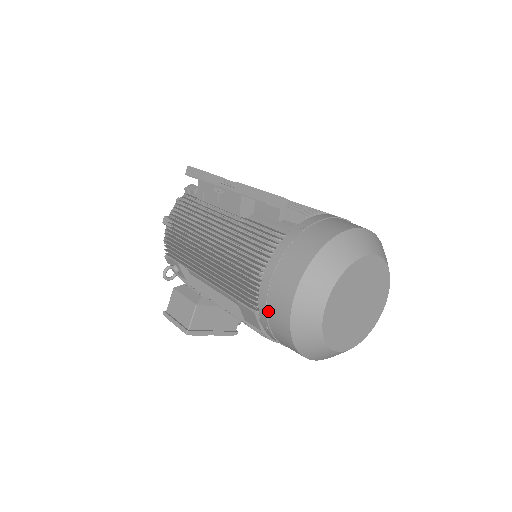
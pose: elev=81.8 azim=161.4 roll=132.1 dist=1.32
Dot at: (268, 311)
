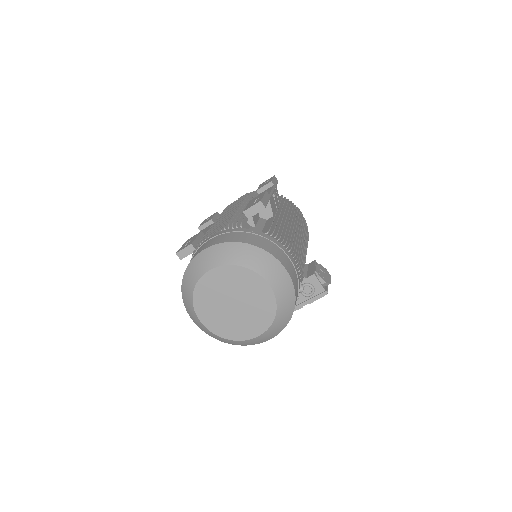
Dot at: occluded
